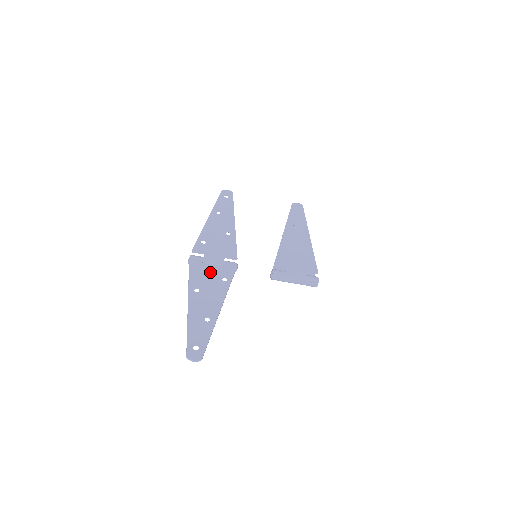
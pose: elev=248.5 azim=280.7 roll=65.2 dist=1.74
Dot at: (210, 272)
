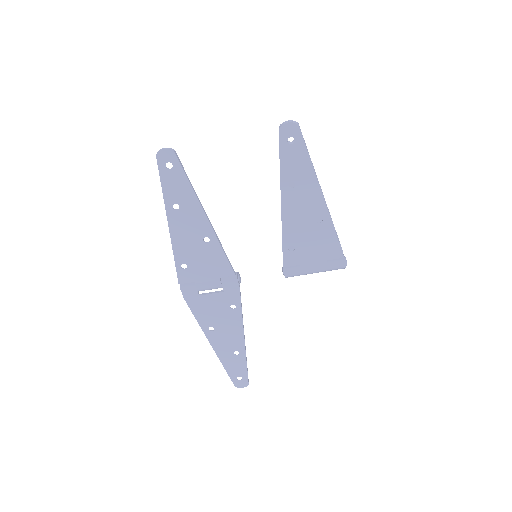
Dot at: (213, 304)
